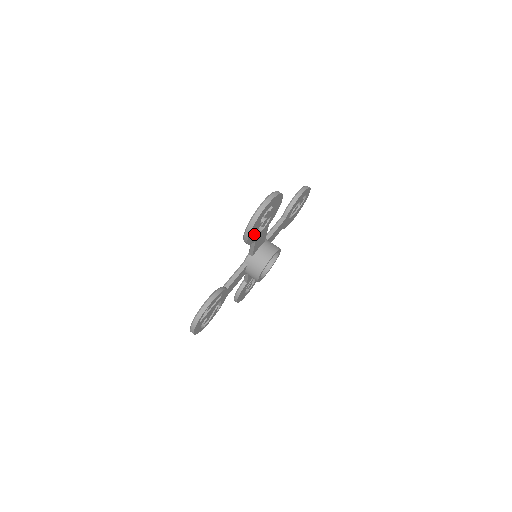
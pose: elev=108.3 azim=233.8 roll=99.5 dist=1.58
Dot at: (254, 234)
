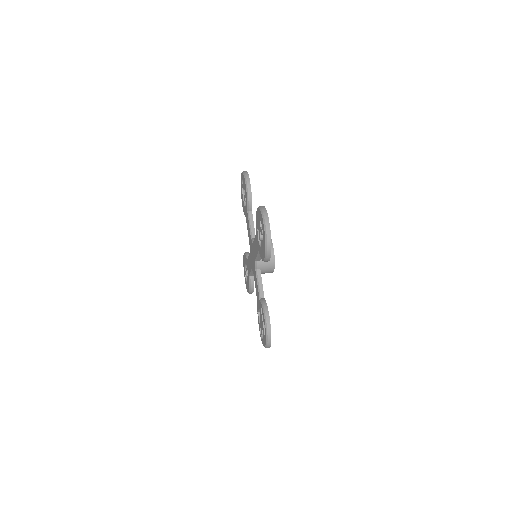
Dot at: occluded
